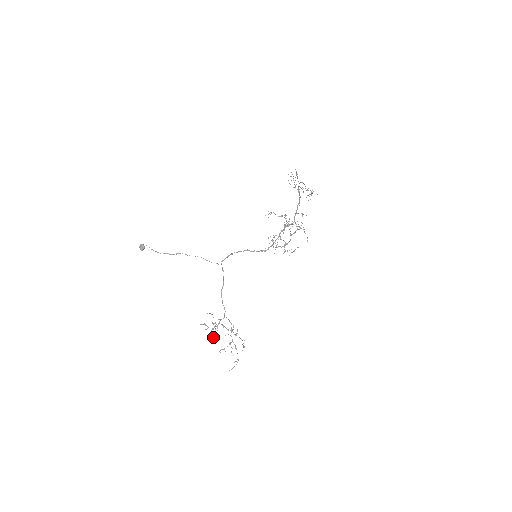
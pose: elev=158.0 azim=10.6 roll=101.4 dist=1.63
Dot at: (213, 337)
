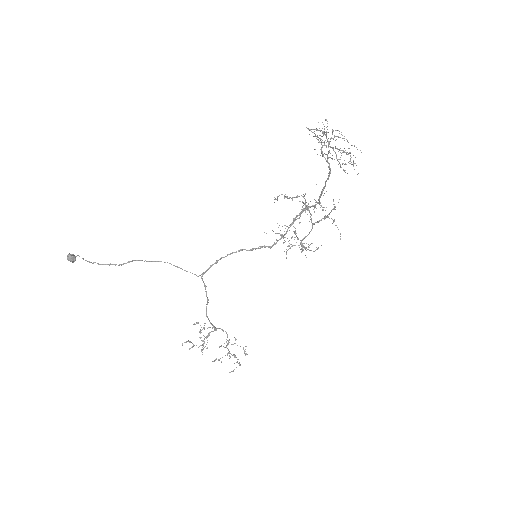
Dot at: (202, 349)
